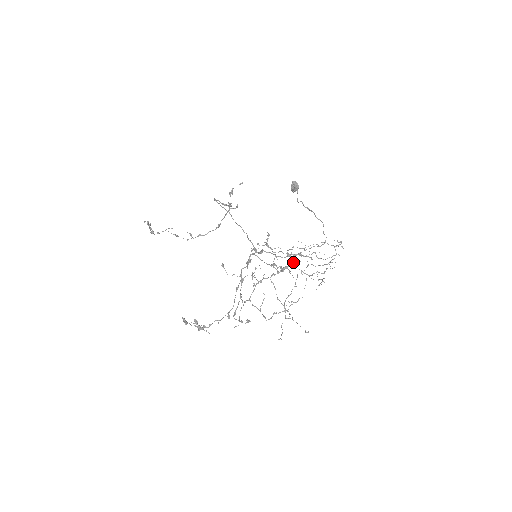
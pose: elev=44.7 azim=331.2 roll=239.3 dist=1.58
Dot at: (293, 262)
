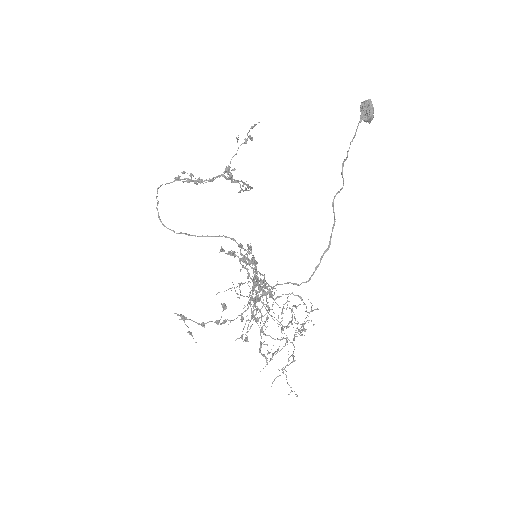
Dot at: occluded
